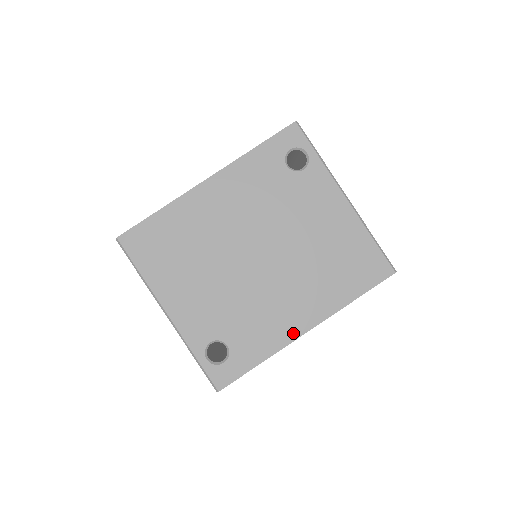
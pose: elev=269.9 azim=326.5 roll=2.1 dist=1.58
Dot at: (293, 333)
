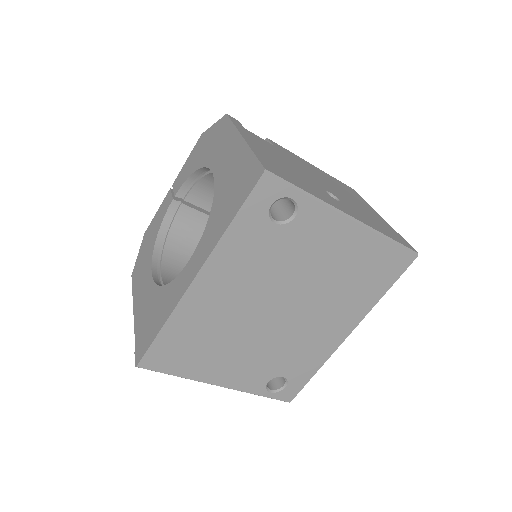
Dot at: (336, 343)
